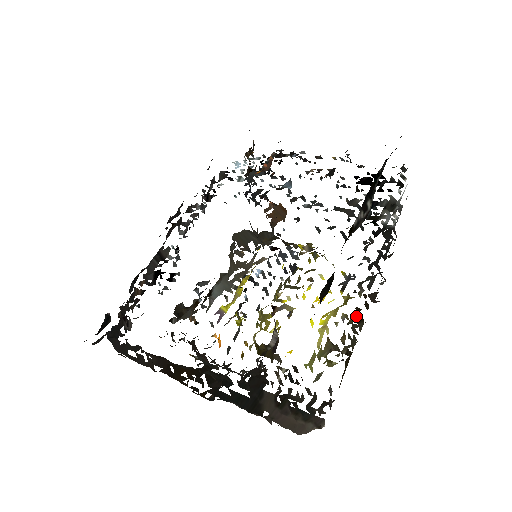
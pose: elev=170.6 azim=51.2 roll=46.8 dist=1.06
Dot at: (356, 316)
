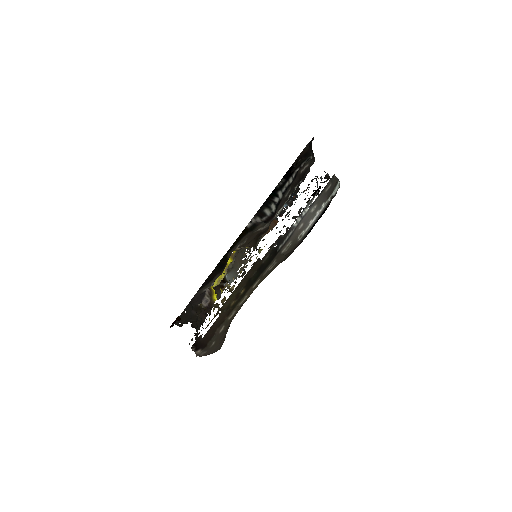
Dot at: occluded
